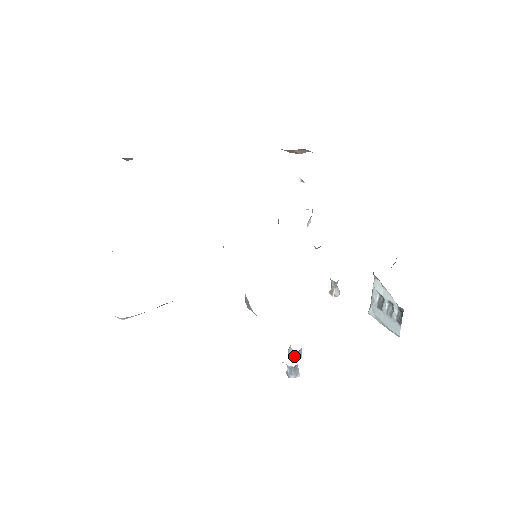
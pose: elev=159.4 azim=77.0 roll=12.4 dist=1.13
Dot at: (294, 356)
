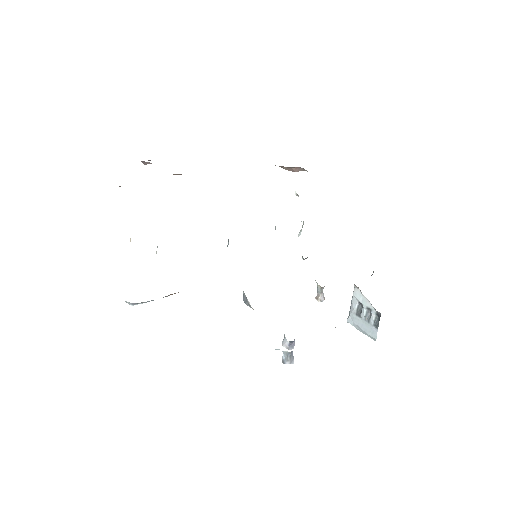
Dot at: (288, 347)
